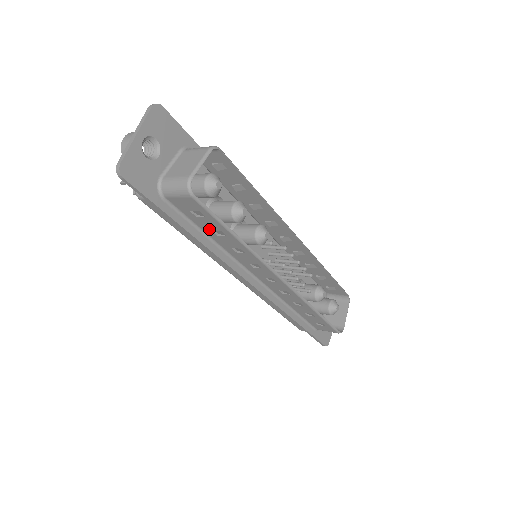
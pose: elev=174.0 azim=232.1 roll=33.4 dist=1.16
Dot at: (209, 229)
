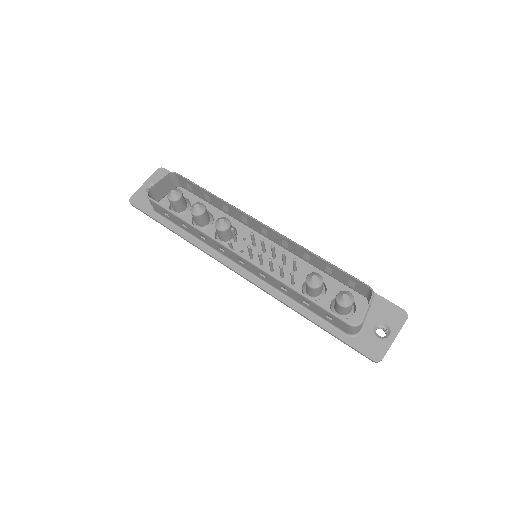
Dot at: (181, 225)
